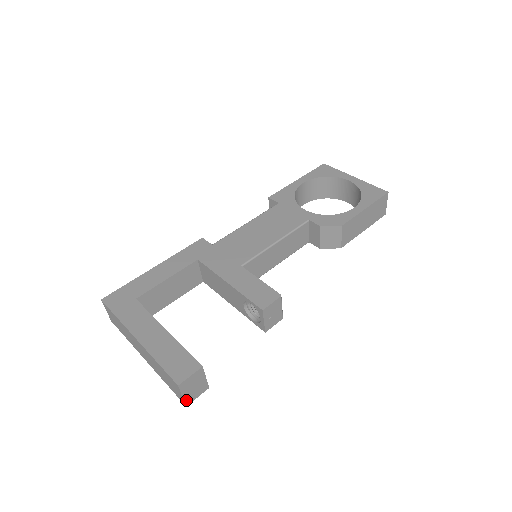
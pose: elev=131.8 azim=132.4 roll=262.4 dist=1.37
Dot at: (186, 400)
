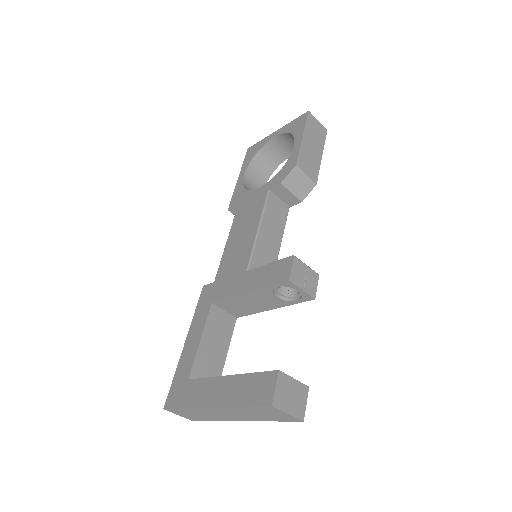
Dot at: (297, 415)
